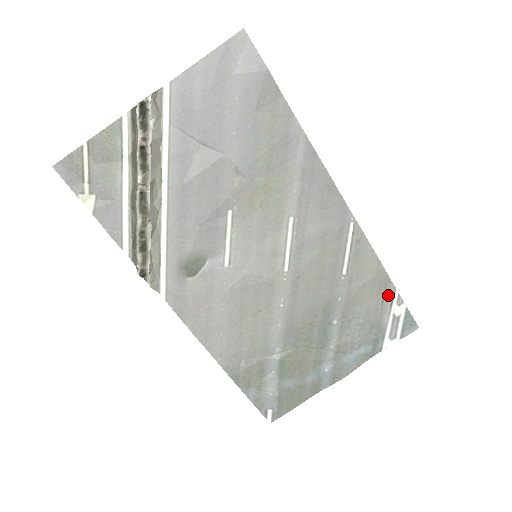
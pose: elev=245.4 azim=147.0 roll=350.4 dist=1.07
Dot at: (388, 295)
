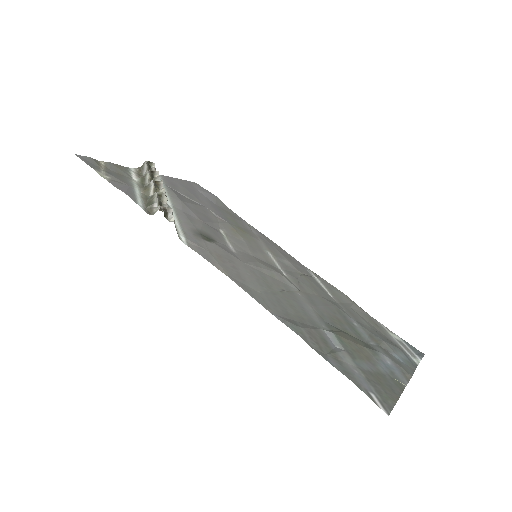
Dot at: (377, 323)
